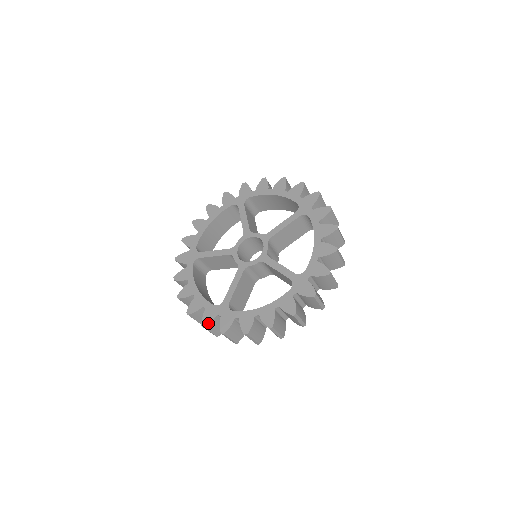
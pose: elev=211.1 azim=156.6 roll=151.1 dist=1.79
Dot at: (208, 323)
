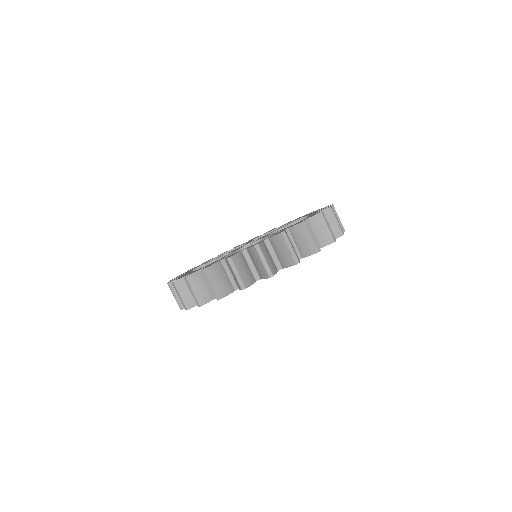
Dot at: (192, 273)
